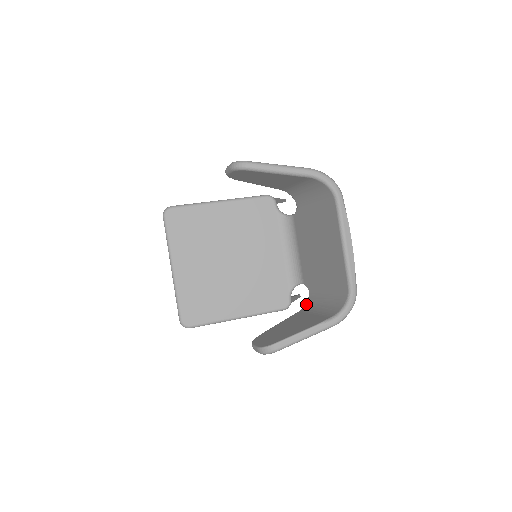
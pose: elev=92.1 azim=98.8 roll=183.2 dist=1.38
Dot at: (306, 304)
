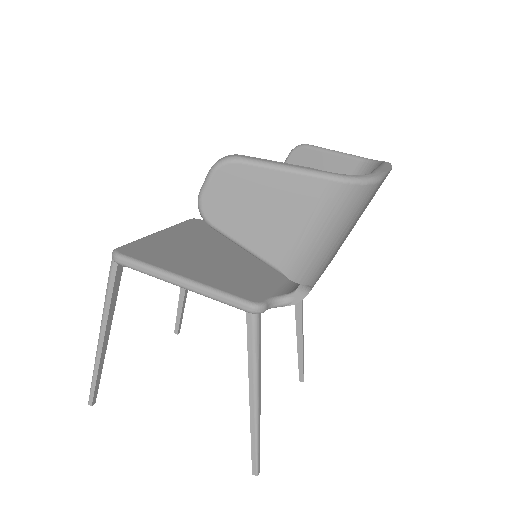
Dot at: occluded
